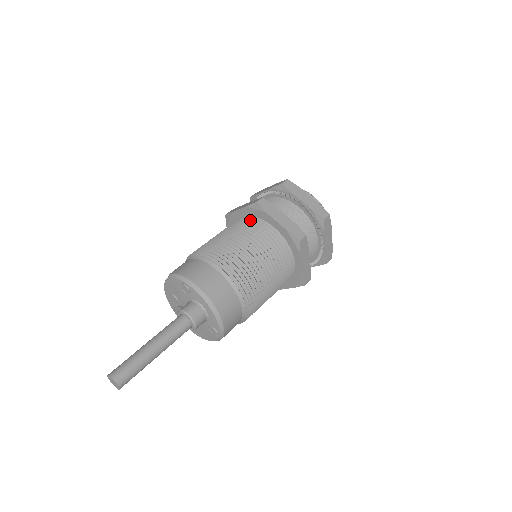
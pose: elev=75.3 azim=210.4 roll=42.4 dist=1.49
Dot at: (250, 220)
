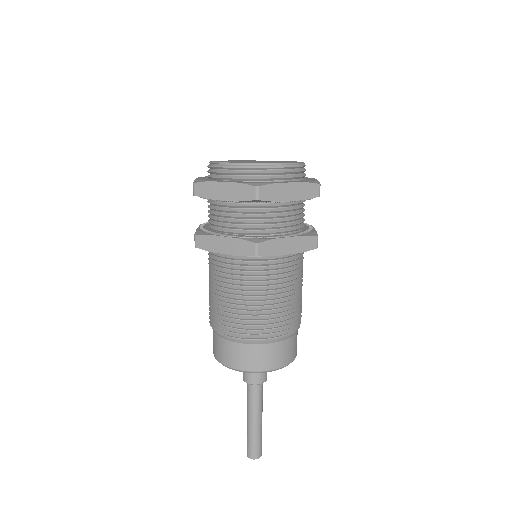
Dot at: (212, 254)
